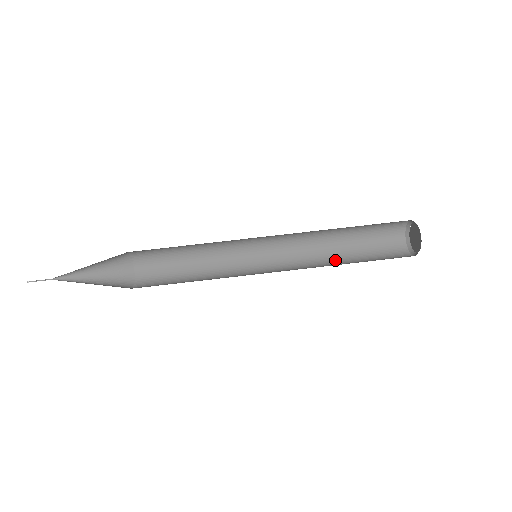
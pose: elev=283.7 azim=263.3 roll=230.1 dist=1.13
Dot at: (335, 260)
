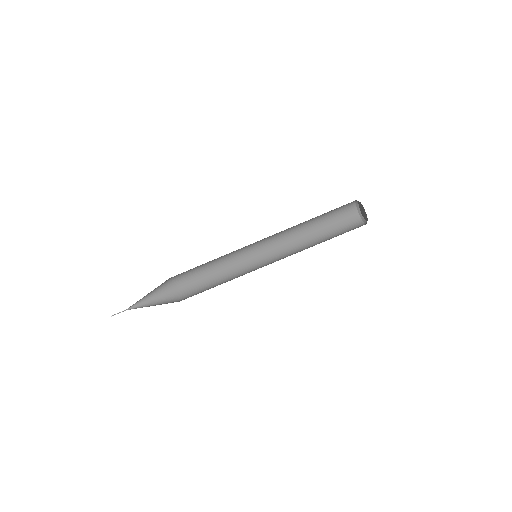
Dot at: (308, 233)
